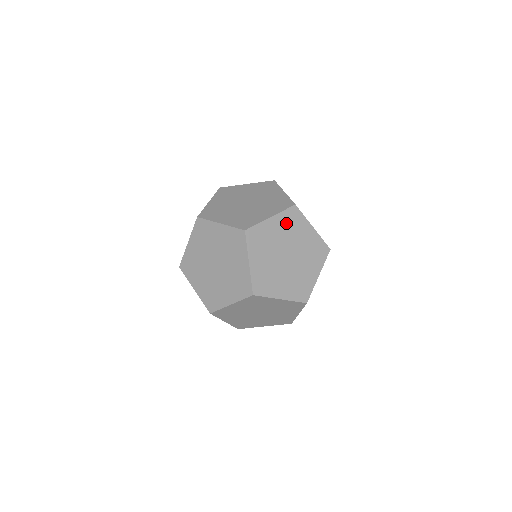
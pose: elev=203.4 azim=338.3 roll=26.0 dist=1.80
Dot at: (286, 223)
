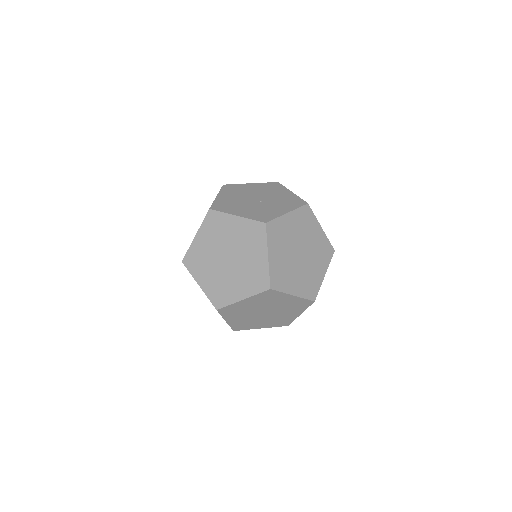
Dot at: (210, 231)
